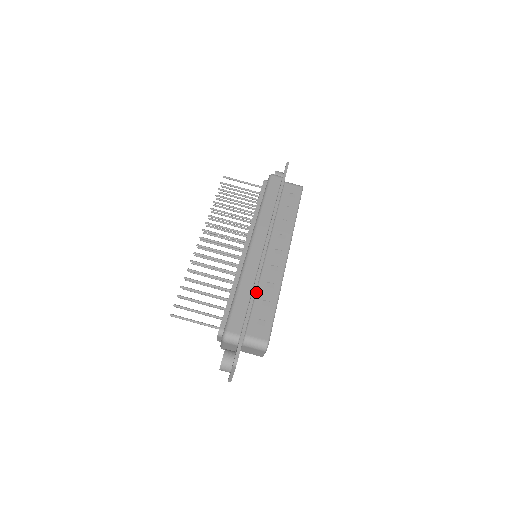
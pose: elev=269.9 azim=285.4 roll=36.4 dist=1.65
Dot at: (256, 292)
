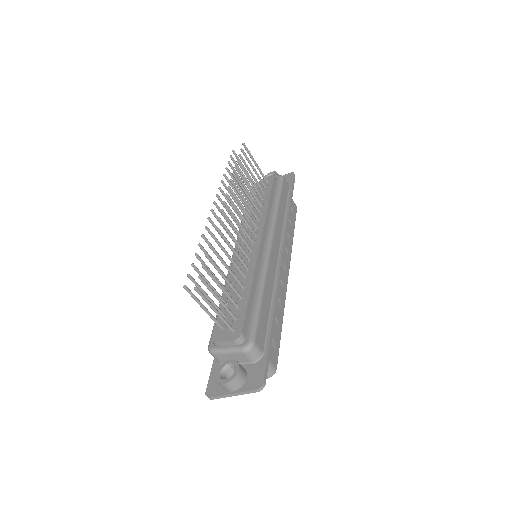
Dot at: occluded
